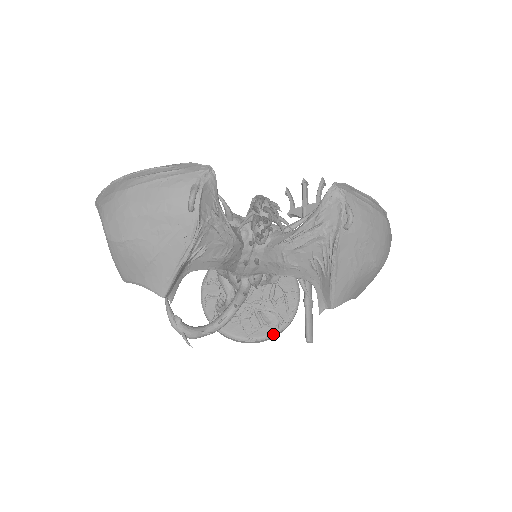
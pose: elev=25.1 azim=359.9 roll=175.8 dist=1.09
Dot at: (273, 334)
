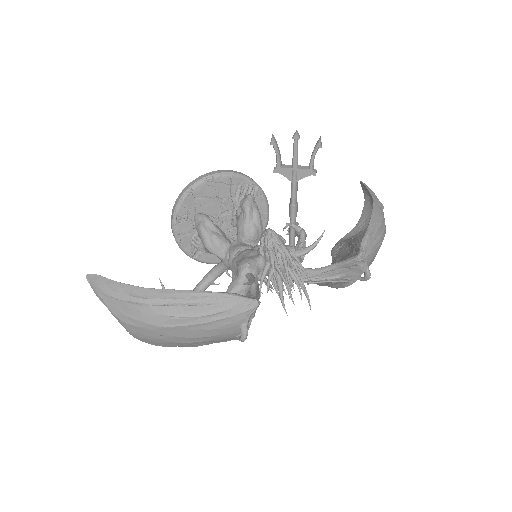
Dot at: occluded
